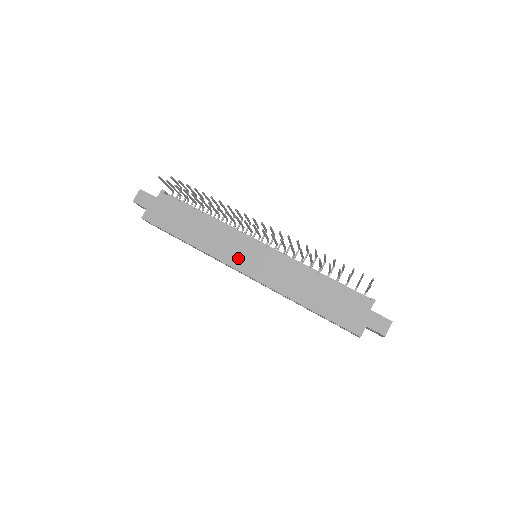
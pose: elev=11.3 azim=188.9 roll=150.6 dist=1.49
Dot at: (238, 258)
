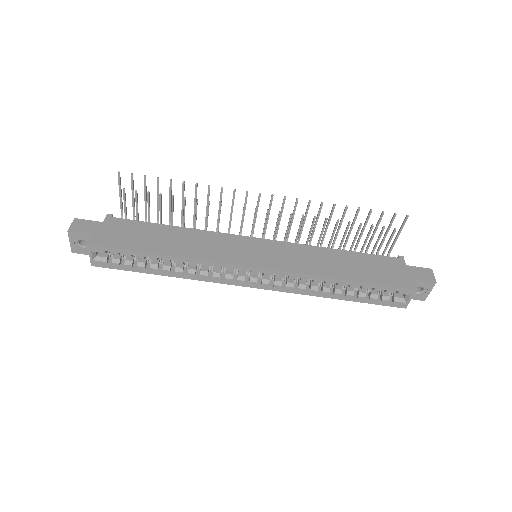
Dot at: (240, 255)
